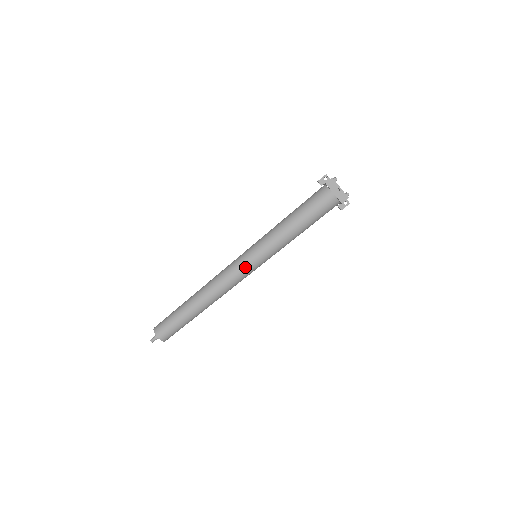
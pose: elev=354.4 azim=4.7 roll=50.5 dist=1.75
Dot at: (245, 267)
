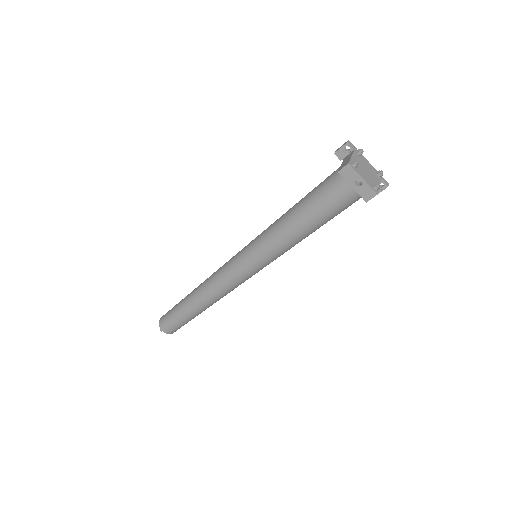
Dot at: (241, 274)
